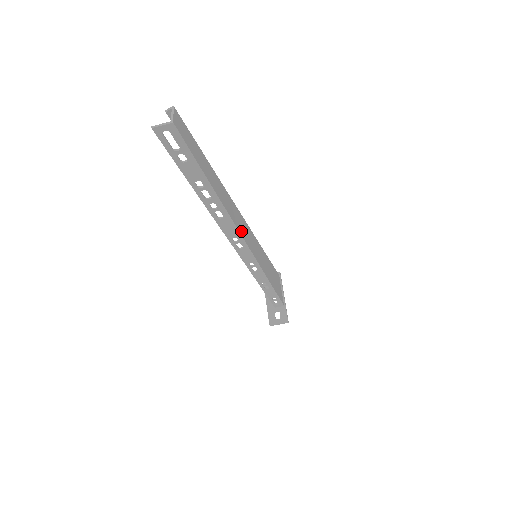
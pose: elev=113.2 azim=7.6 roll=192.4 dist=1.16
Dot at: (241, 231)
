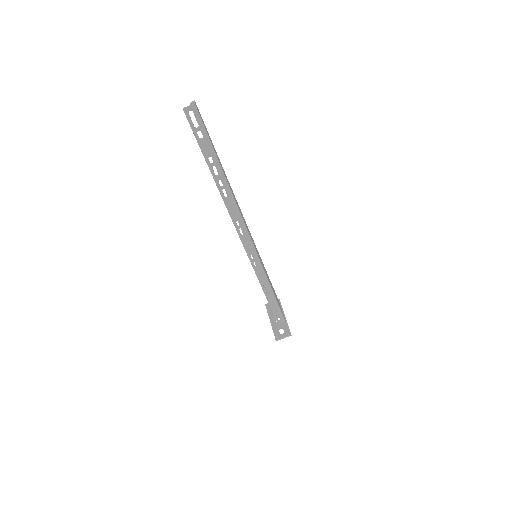
Dot at: (242, 216)
